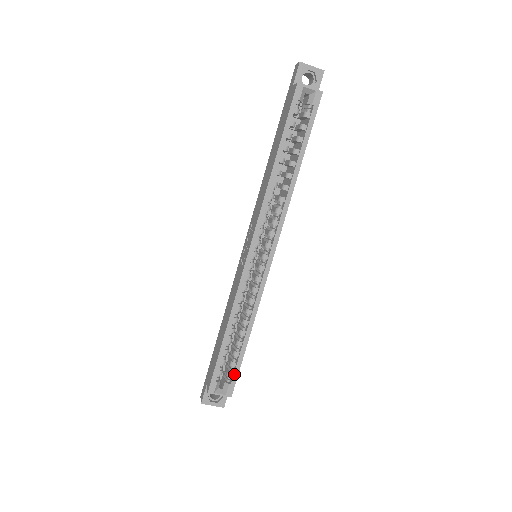
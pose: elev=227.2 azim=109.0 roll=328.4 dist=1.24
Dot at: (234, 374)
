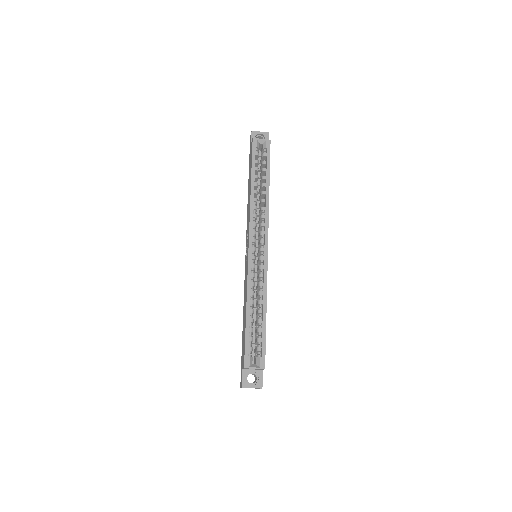
Dot at: (262, 347)
